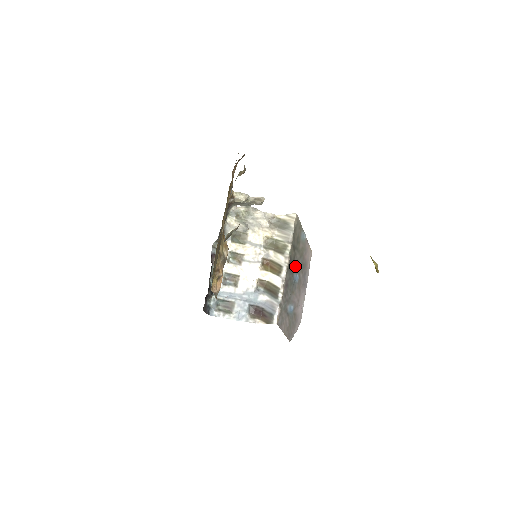
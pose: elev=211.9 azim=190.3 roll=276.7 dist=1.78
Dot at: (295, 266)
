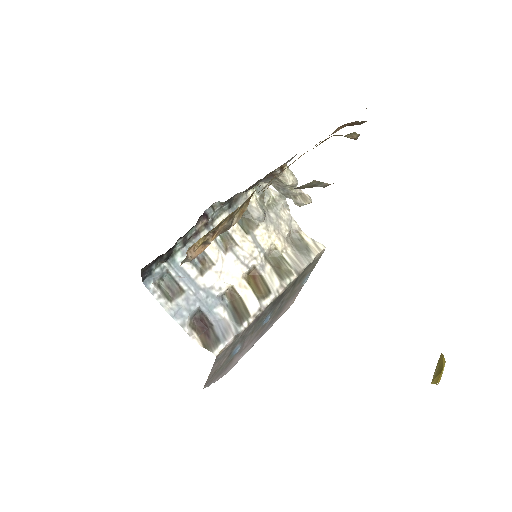
Dot at: (277, 304)
